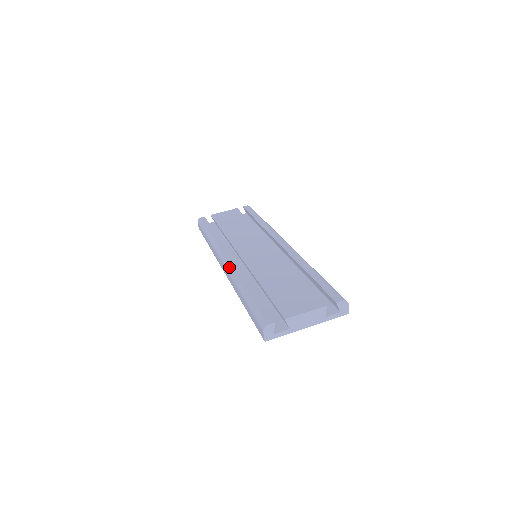
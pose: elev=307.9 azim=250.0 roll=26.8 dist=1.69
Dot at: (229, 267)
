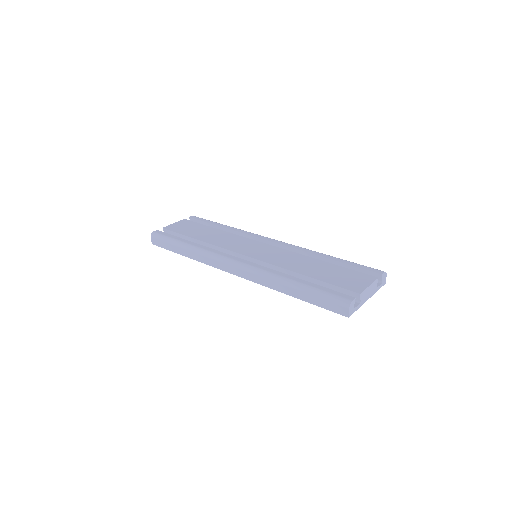
Dot at: (251, 267)
